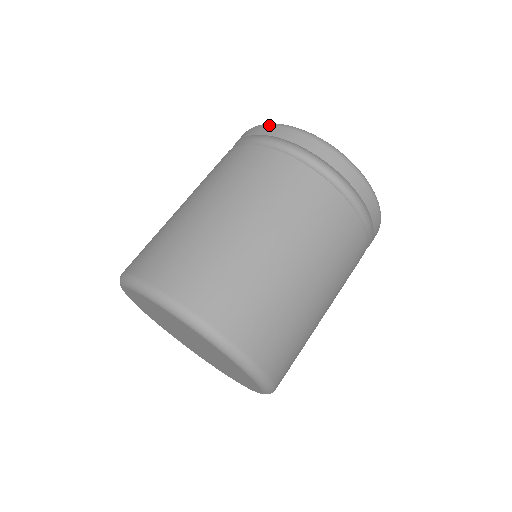
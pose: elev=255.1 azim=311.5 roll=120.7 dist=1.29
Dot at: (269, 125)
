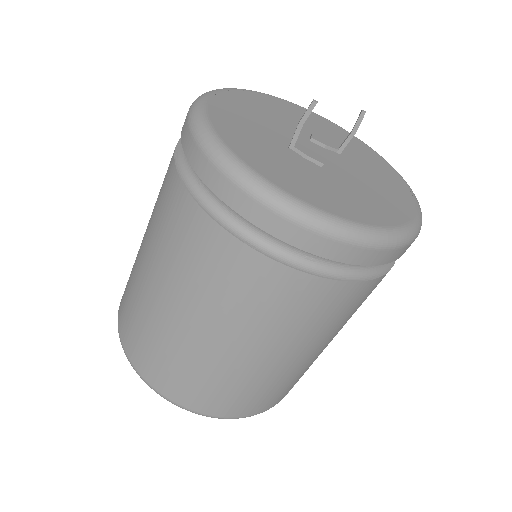
Dot at: (191, 136)
